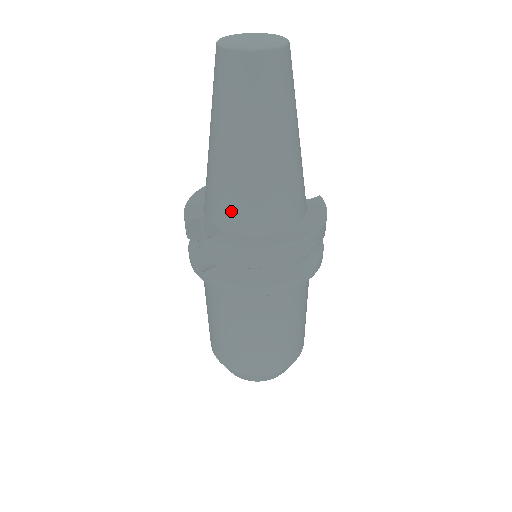
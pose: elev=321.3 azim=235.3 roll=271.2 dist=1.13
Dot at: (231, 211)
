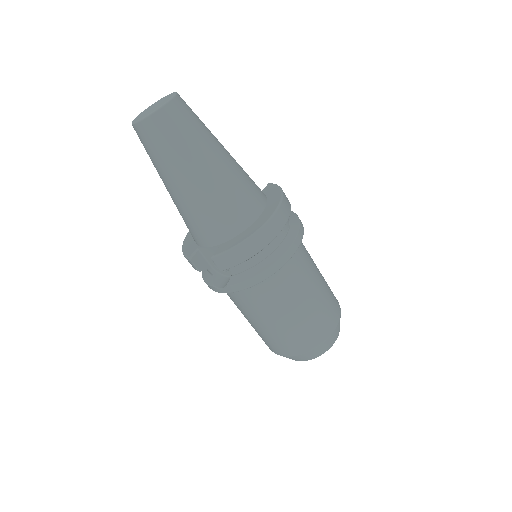
Dot at: (215, 226)
